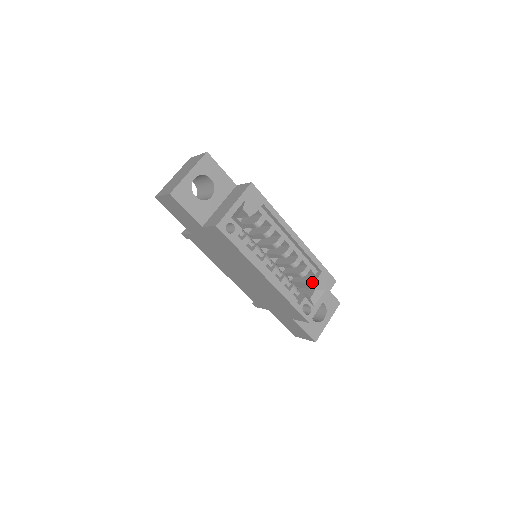
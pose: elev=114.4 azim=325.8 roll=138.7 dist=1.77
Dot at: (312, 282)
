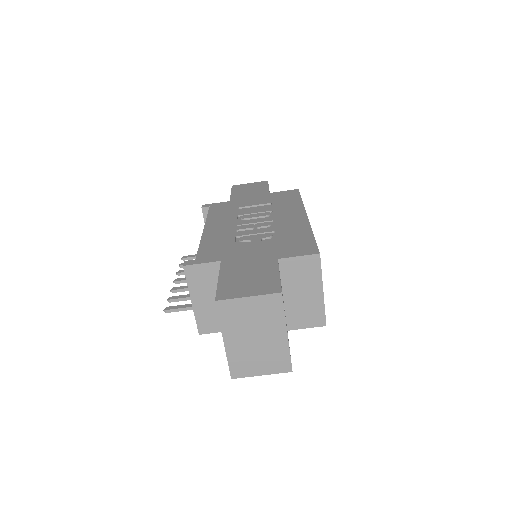
Dot at: occluded
